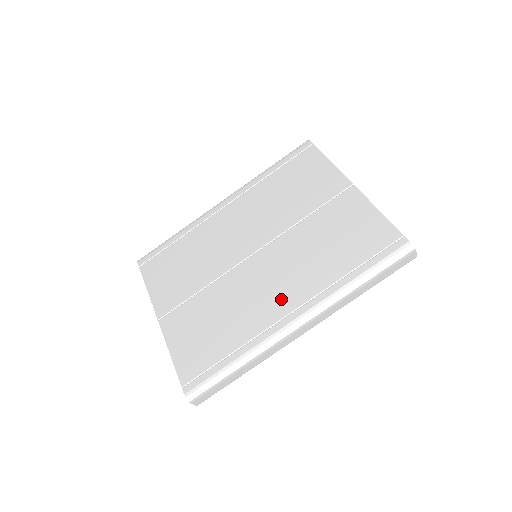
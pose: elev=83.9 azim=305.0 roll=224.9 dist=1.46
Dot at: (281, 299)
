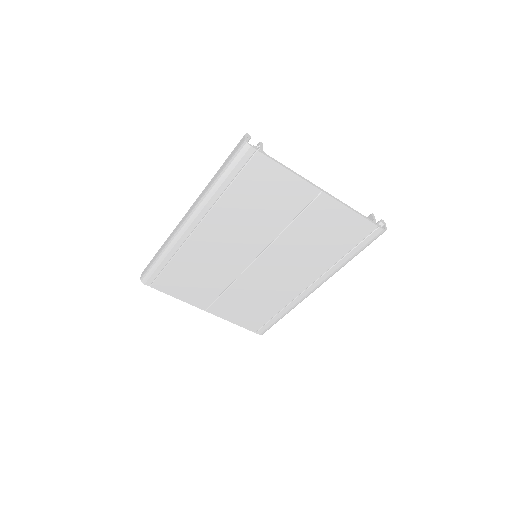
Dot at: (297, 281)
